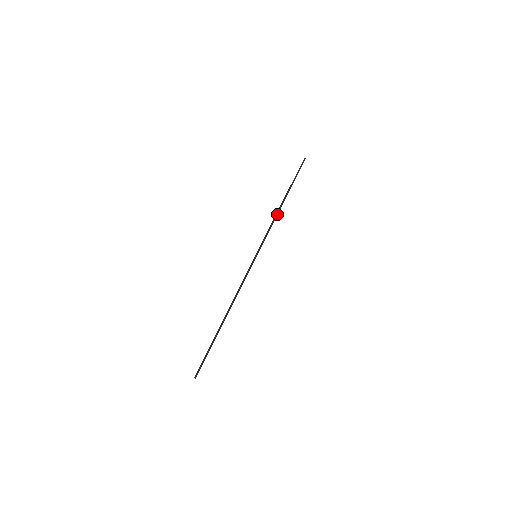
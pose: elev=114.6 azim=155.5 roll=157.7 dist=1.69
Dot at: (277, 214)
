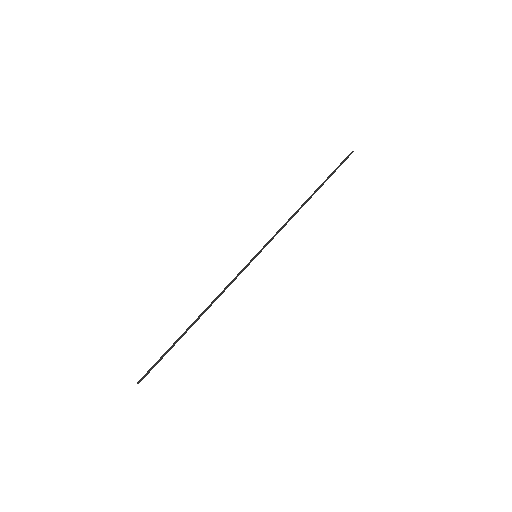
Dot at: occluded
